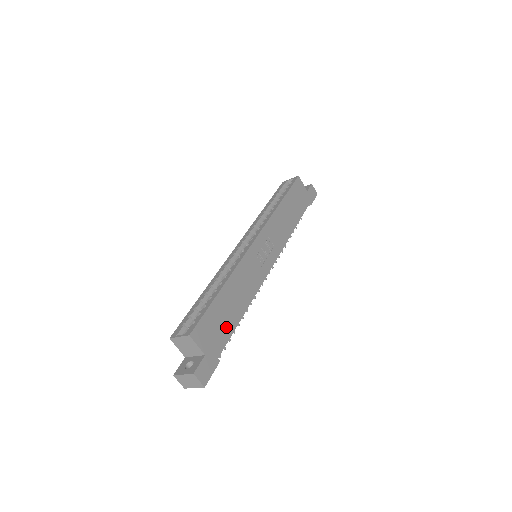
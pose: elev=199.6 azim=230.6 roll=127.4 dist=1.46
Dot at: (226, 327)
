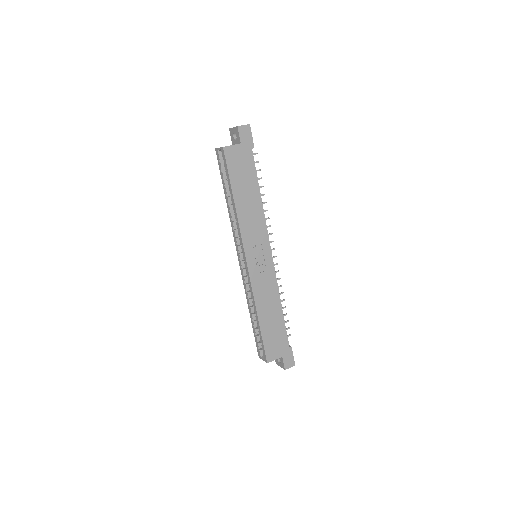
Dot at: (280, 331)
